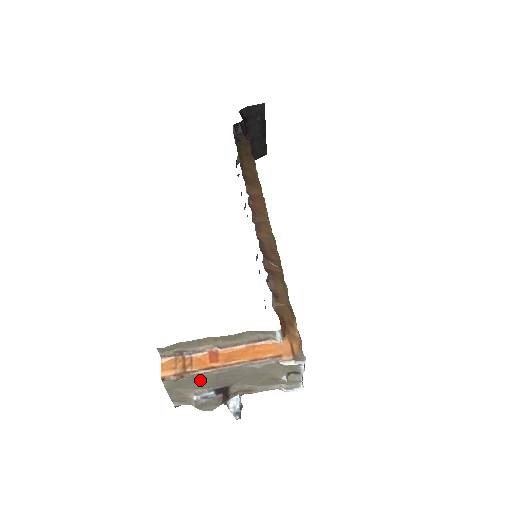
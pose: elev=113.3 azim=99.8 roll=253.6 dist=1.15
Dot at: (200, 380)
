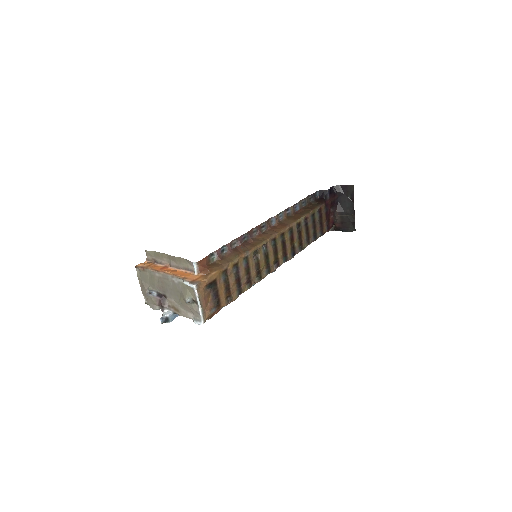
Dot at: (151, 278)
